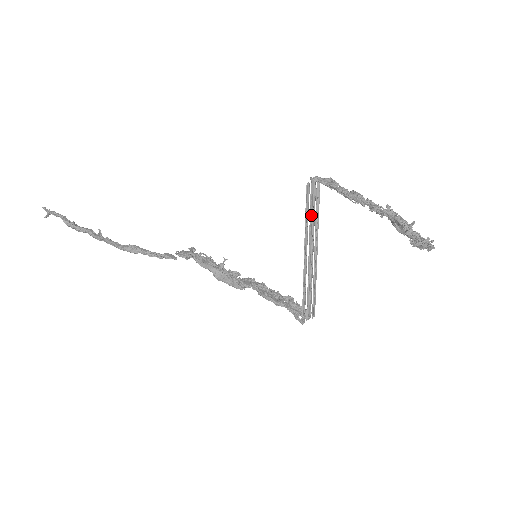
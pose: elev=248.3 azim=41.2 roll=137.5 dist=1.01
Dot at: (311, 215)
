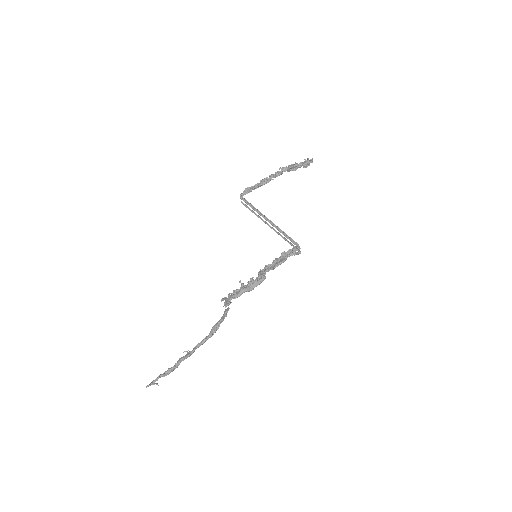
Dot at: occluded
